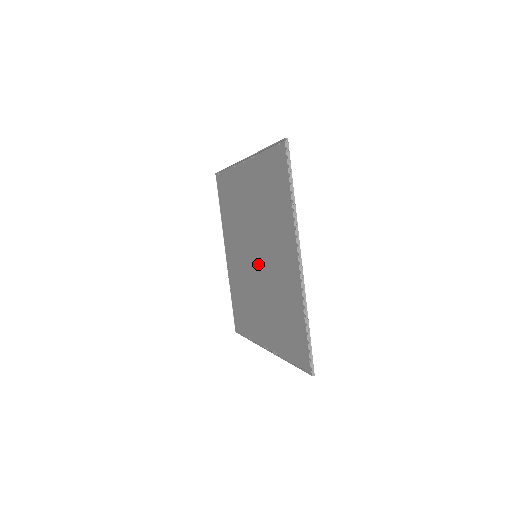
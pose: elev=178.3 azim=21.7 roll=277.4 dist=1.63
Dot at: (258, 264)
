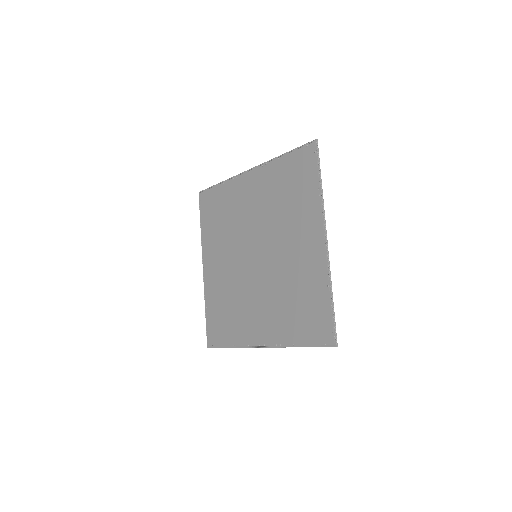
Dot at: (260, 262)
